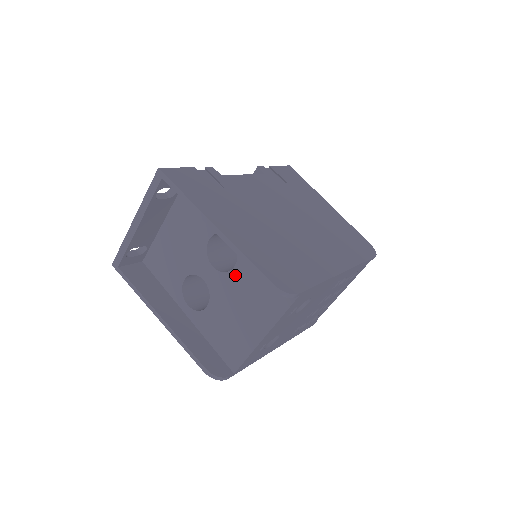
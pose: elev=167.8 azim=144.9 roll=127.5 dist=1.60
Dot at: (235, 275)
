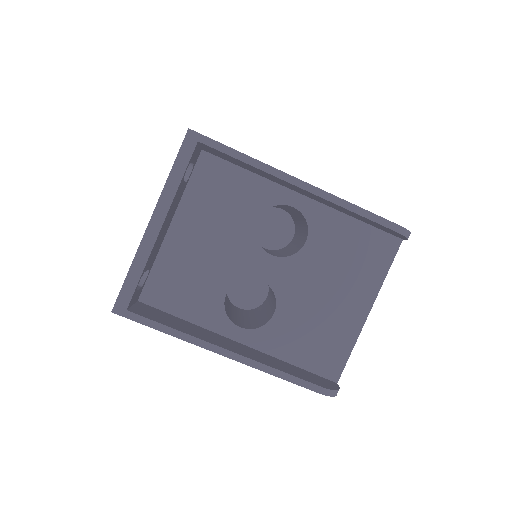
Dot at: (310, 252)
